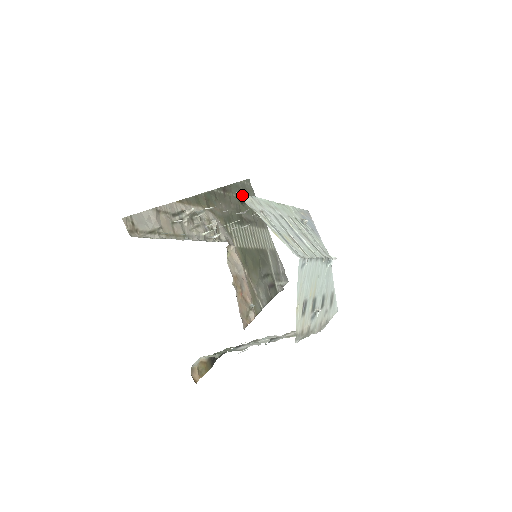
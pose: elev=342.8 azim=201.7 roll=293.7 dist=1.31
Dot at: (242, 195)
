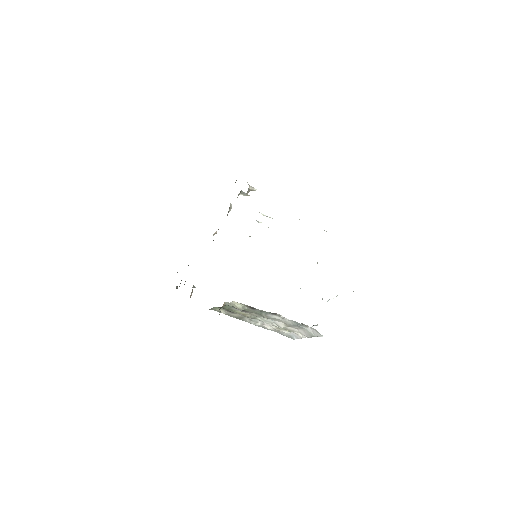
Dot at: occluded
